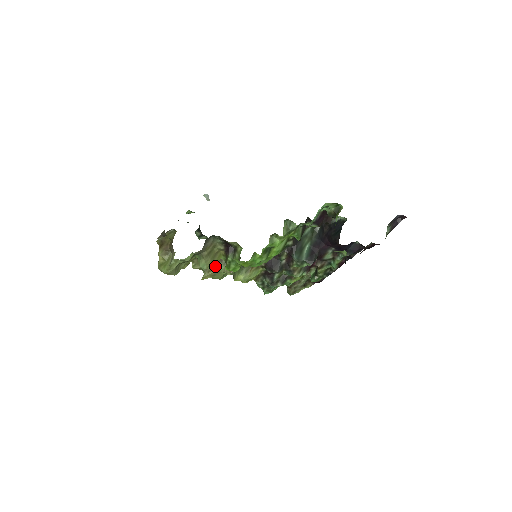
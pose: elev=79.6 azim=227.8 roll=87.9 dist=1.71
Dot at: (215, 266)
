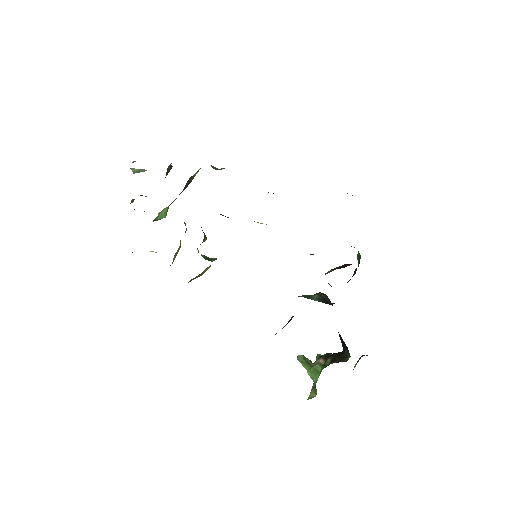
Dot at: occluded
